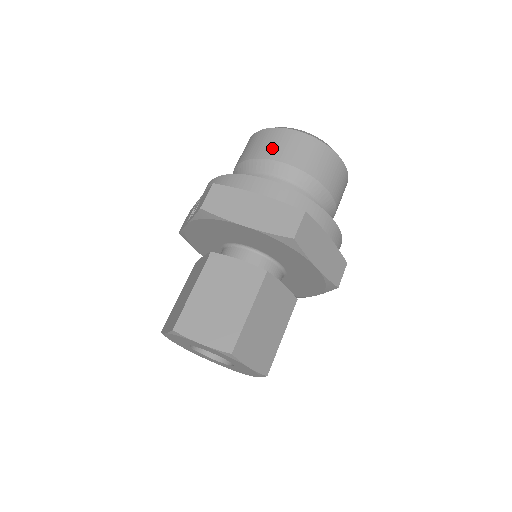
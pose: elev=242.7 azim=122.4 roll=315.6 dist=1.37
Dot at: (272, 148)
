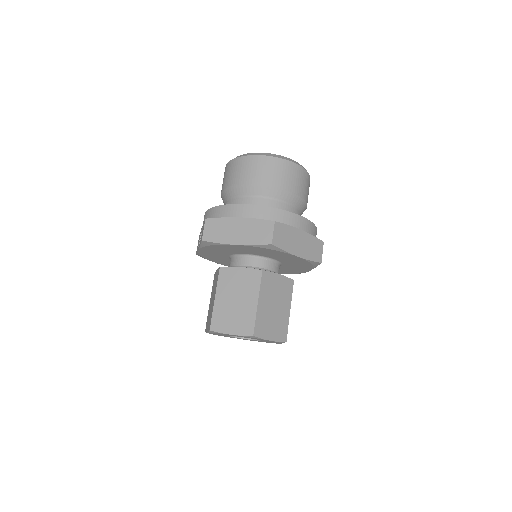
Dot at: (241, 175)
